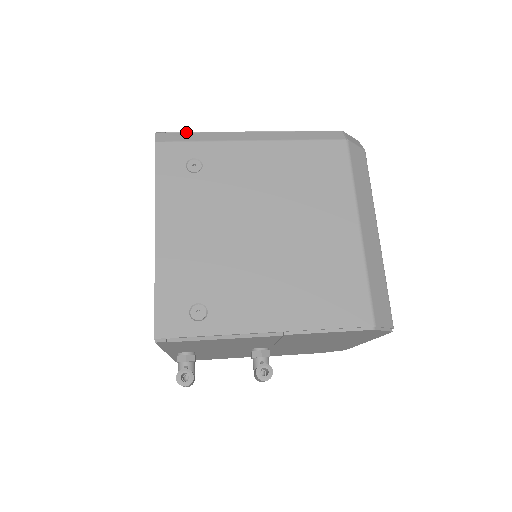
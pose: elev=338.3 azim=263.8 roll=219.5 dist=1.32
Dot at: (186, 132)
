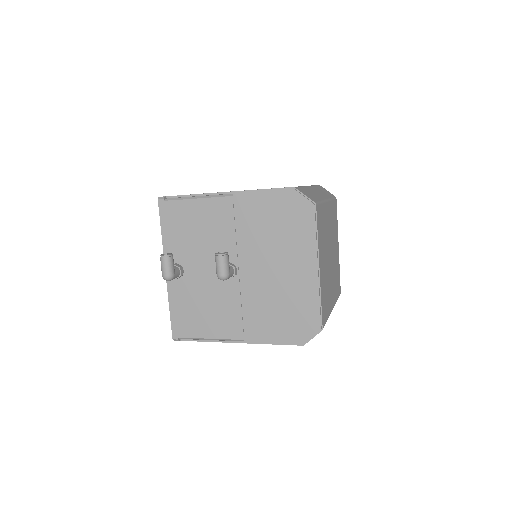
Dot at: occluded
